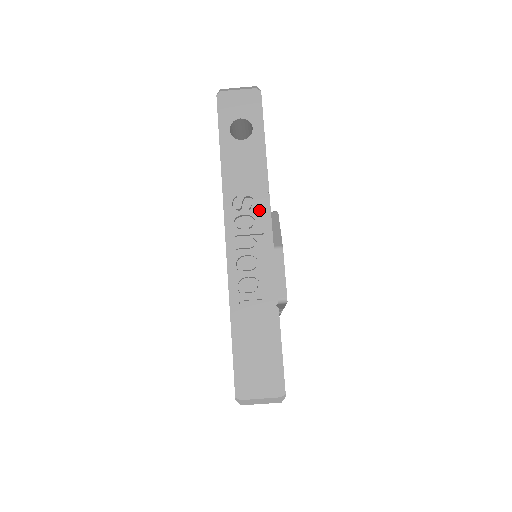
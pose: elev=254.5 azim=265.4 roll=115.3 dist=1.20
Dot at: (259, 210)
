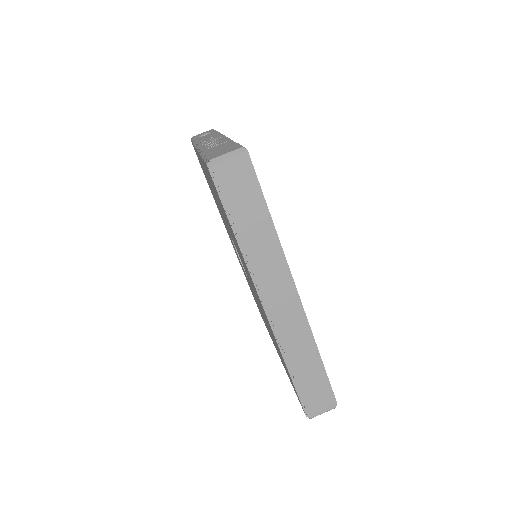
Dot at: (217, 136)
